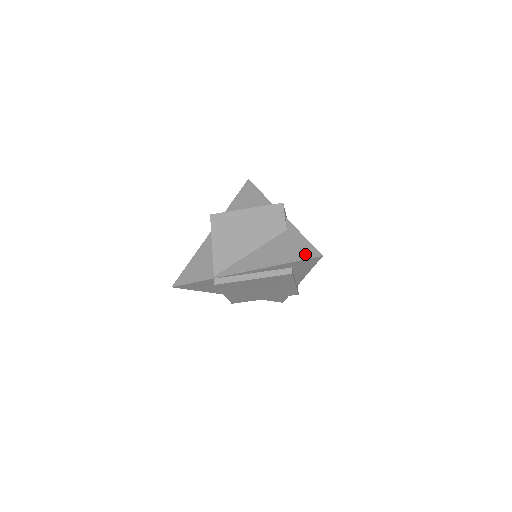
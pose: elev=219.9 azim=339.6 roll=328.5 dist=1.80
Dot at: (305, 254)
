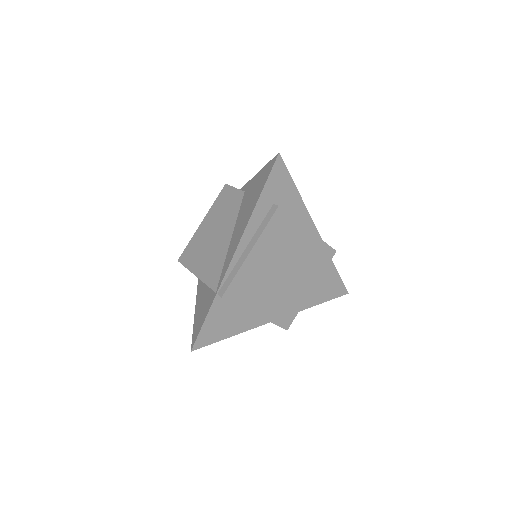
Dot at: (266, 174)
